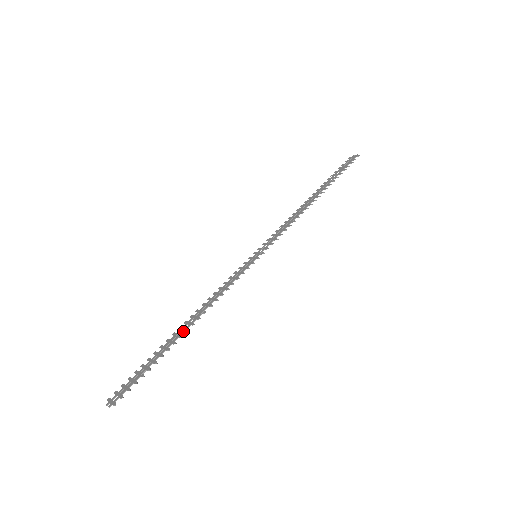
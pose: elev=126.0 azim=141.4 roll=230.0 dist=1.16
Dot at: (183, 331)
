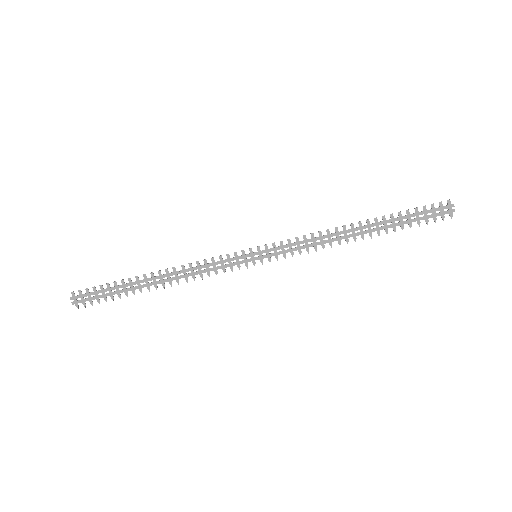
Dot at: occluded
